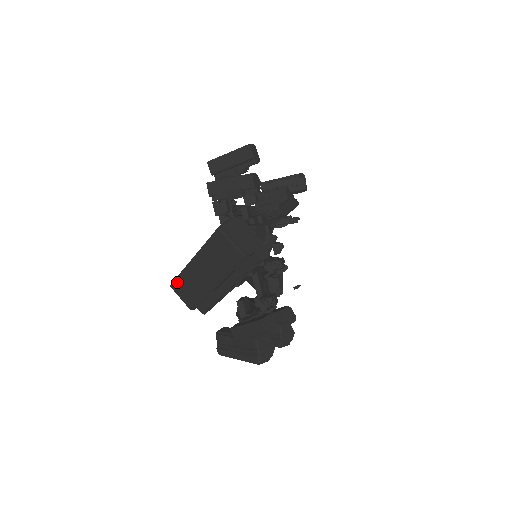
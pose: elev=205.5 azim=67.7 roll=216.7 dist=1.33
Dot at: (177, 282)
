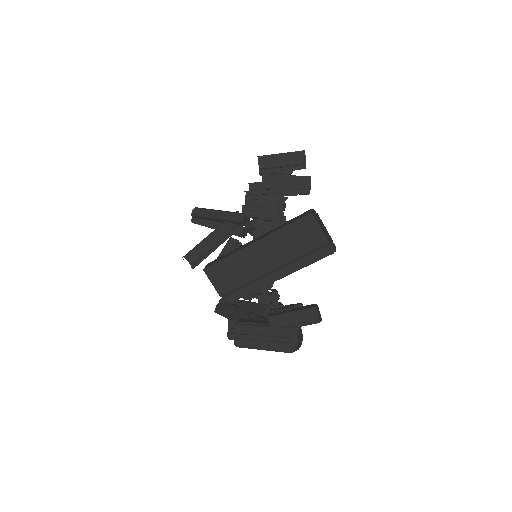
Dot at: (217, 266)
